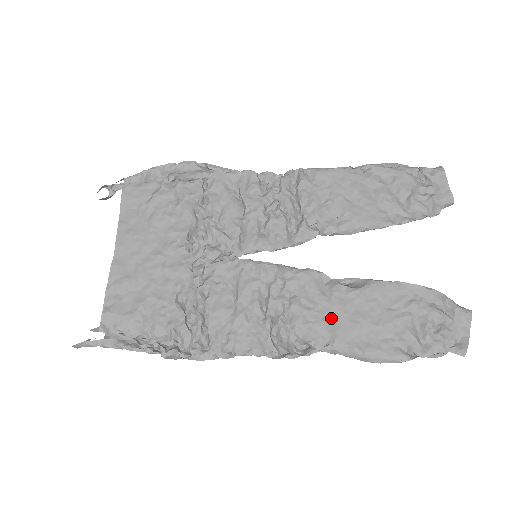
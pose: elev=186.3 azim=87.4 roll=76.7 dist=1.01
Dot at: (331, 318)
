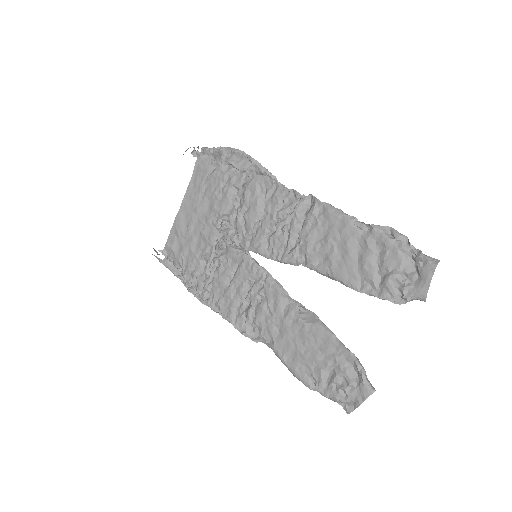
Dot at: (279, 329)
